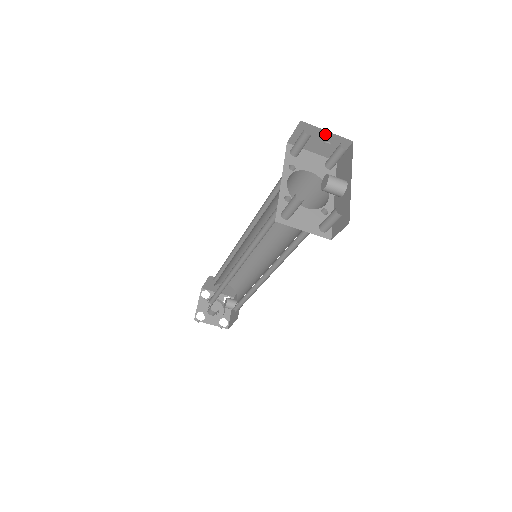
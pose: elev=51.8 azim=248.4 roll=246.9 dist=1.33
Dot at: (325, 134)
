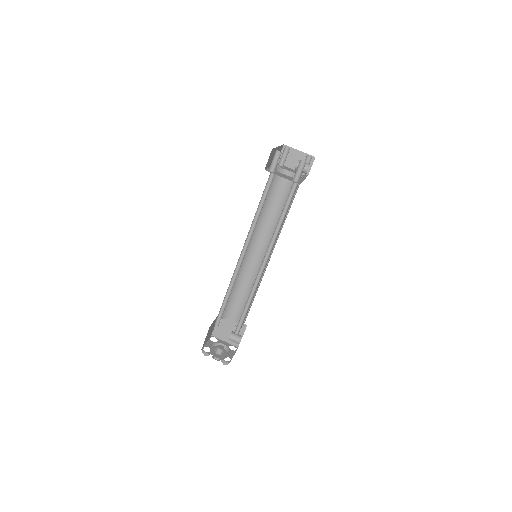
Dot at: (299, 153)
